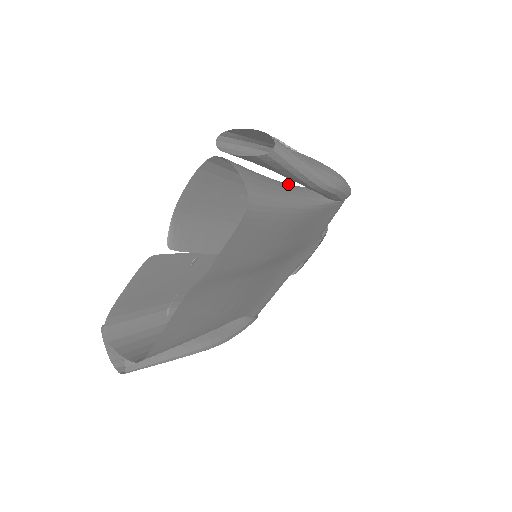
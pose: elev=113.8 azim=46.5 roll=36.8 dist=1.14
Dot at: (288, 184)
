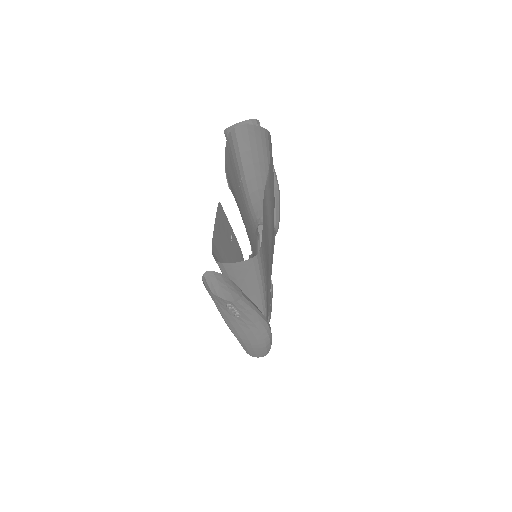
Dot at: (254, 192)
